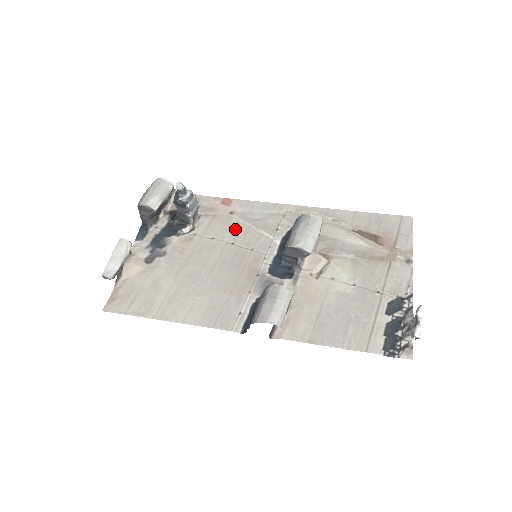
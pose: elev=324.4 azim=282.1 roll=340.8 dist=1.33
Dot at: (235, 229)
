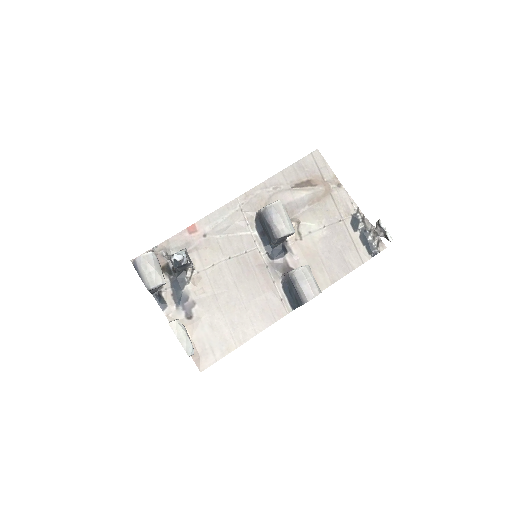
Dot at: (220, 246)
